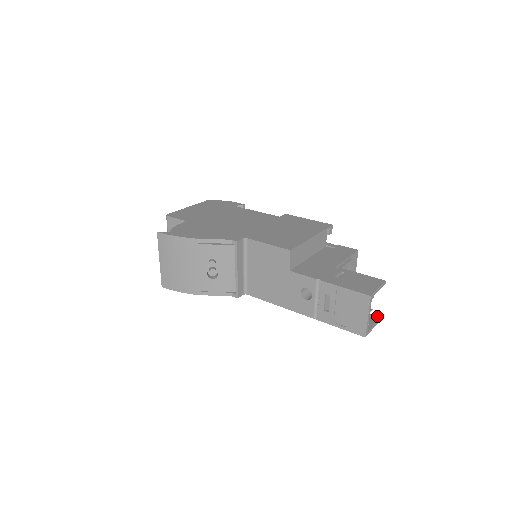
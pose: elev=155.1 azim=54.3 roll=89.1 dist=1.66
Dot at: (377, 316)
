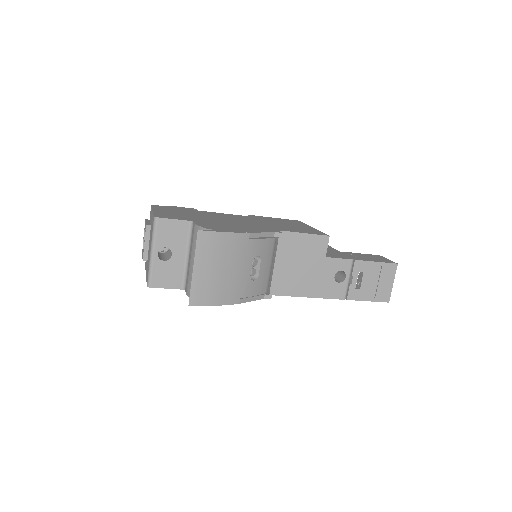
Dot at: occluded
